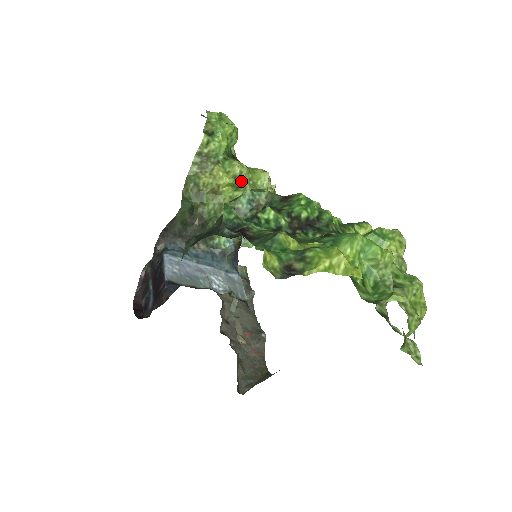
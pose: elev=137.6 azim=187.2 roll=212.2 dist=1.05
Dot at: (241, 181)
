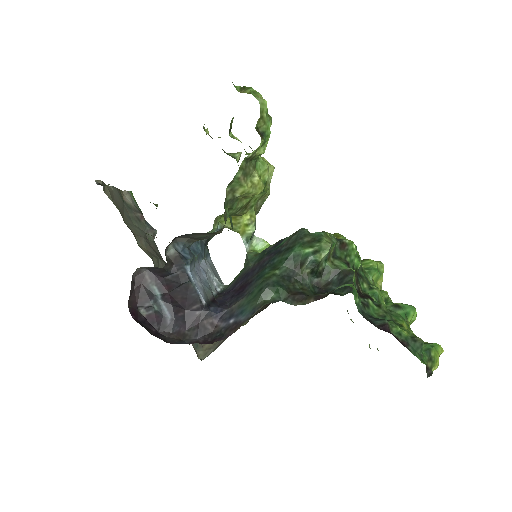
Dot at: (266, 186)
